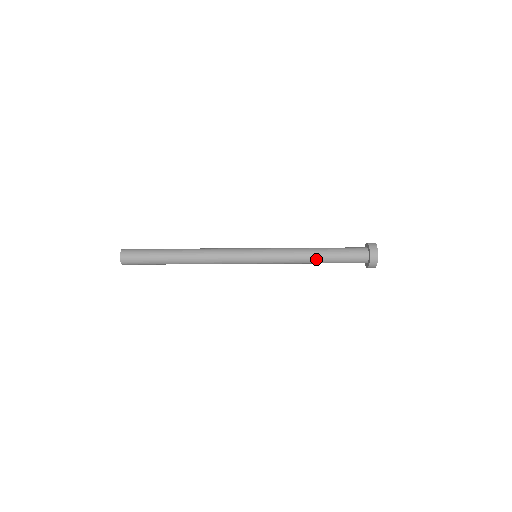
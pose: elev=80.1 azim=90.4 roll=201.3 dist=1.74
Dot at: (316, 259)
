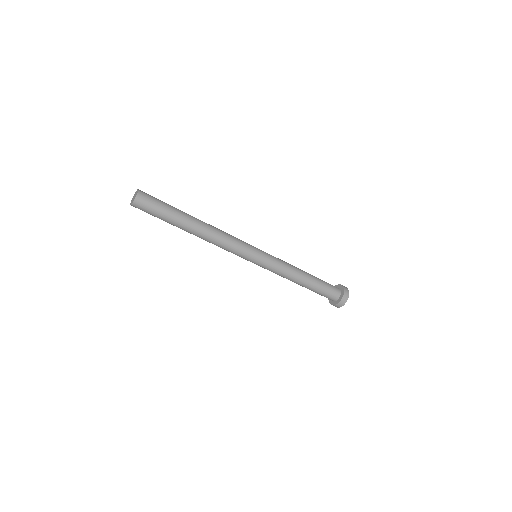
Dot at: (301, 283)
